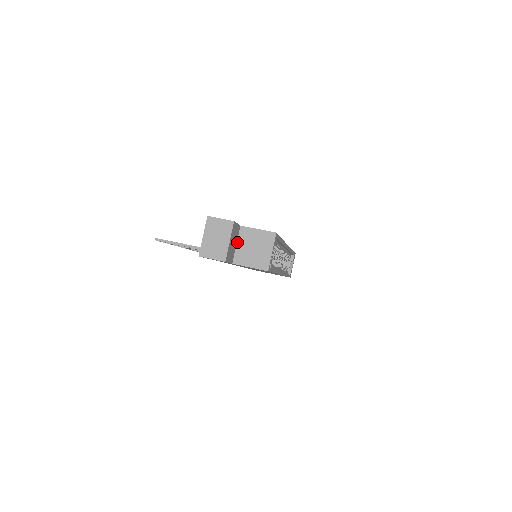
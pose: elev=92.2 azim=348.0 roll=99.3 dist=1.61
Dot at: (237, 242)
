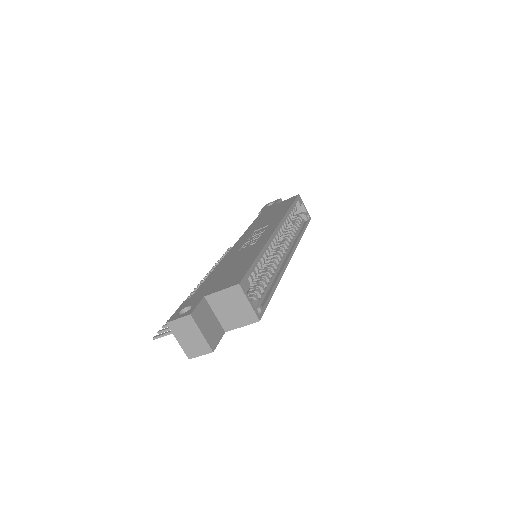
Dot at: (214, 312)
